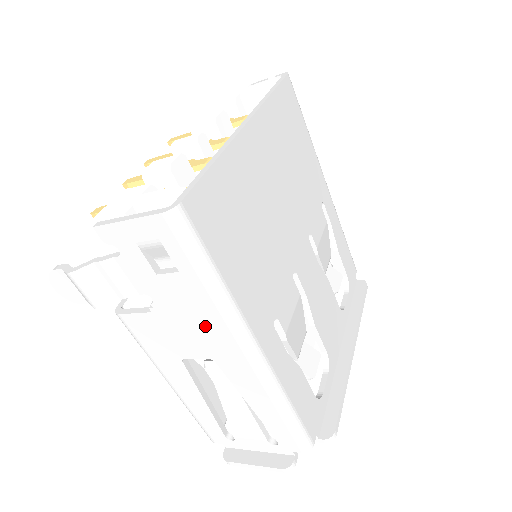
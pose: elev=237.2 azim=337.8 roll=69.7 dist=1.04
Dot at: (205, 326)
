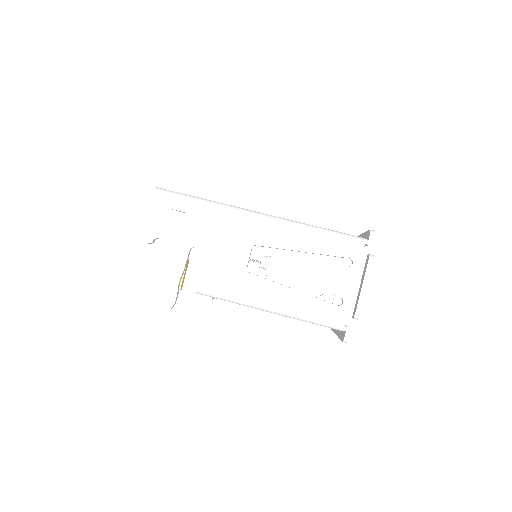
Dot at: (225, 228)
